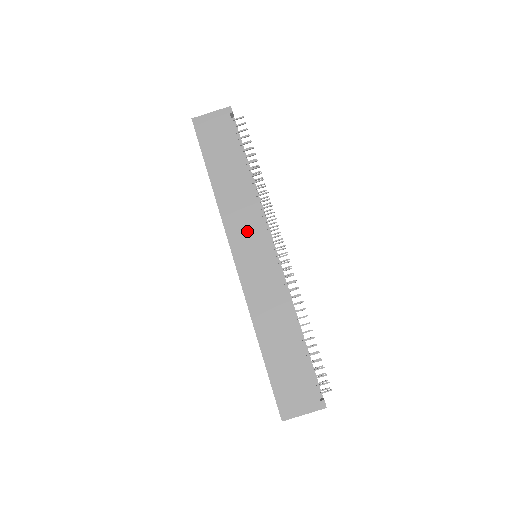
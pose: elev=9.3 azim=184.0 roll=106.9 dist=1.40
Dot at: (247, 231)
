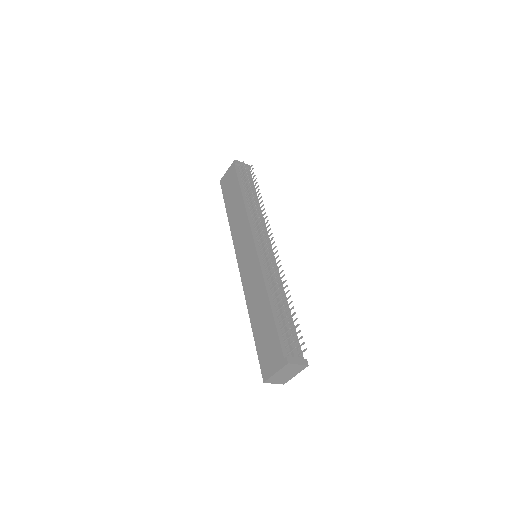
Dot at: (243, 239)
